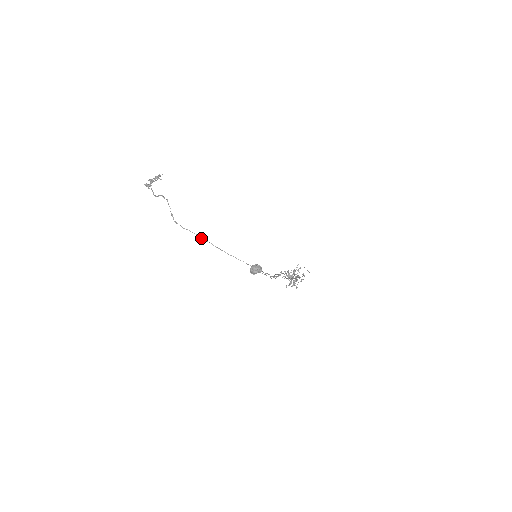
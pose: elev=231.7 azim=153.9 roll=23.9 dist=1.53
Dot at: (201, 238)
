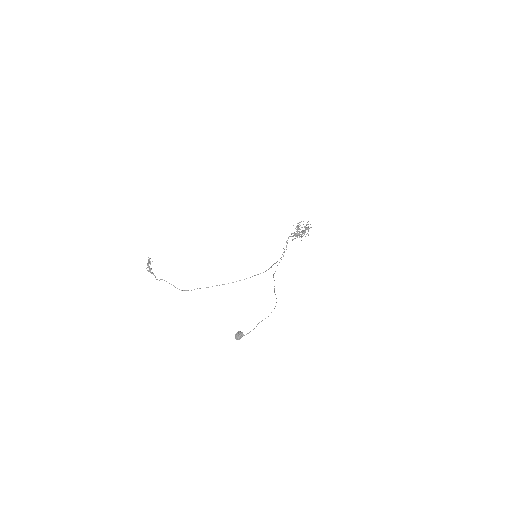
Dot at: occluded
